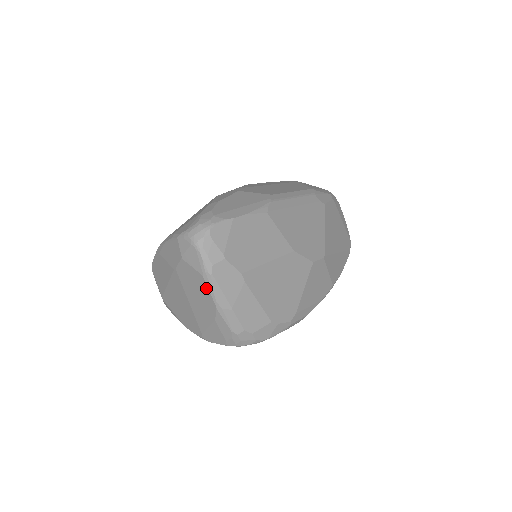
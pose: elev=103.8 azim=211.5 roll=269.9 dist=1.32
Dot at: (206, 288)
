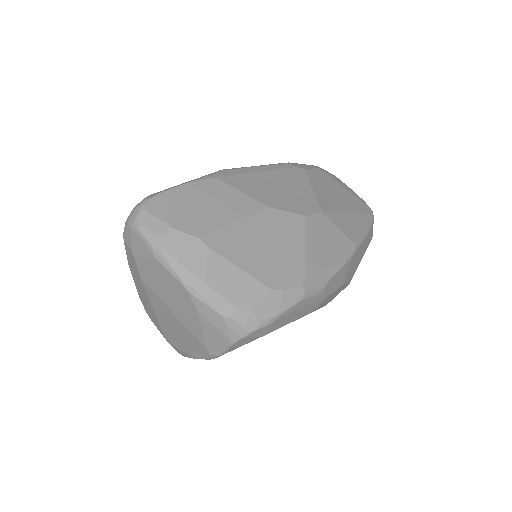
Dot at: (166, 272)
